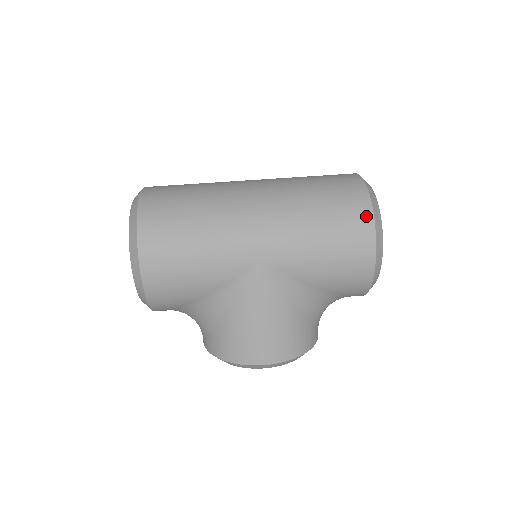
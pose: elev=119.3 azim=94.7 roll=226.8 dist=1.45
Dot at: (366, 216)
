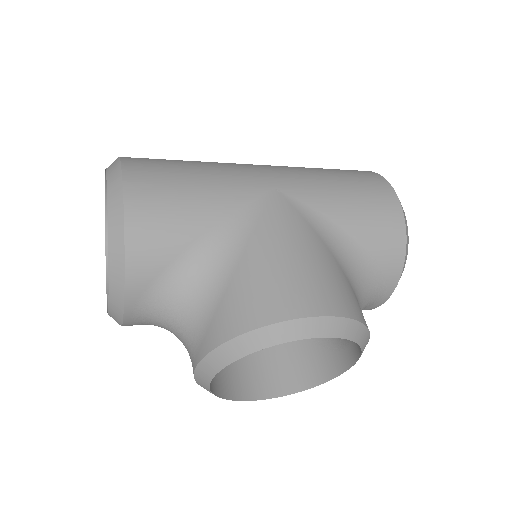
Dot at: (369, 172)
